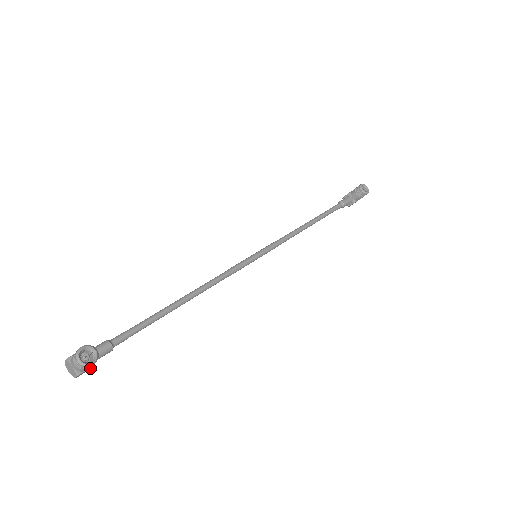
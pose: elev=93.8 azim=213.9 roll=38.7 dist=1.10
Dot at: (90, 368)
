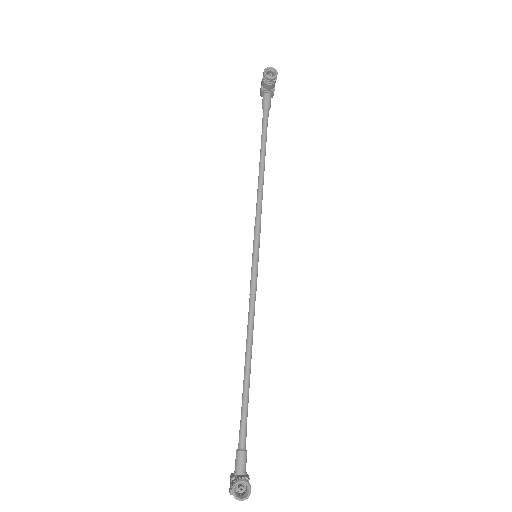
Dot at: (248, 479)
